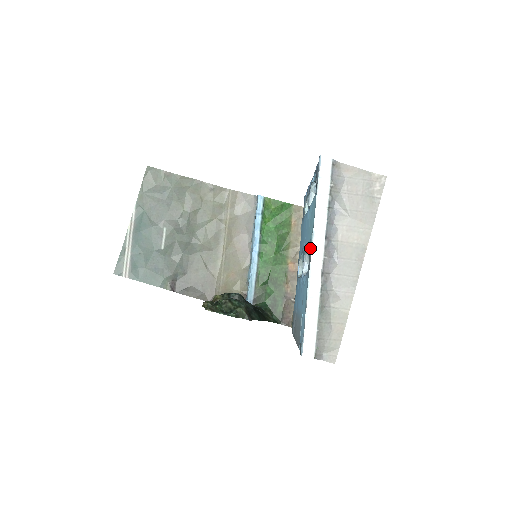
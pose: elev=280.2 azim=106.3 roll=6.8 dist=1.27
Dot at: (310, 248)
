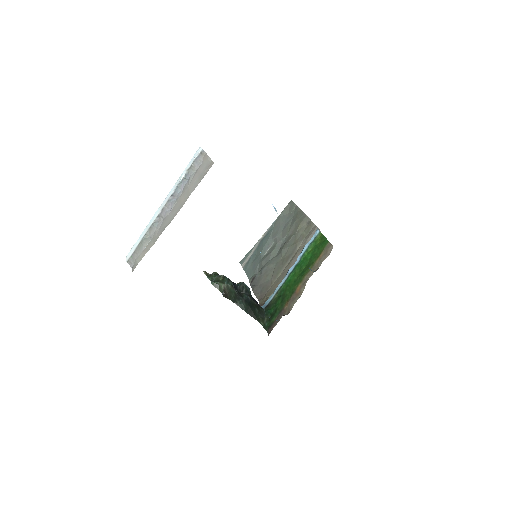
Dot at: occluded
